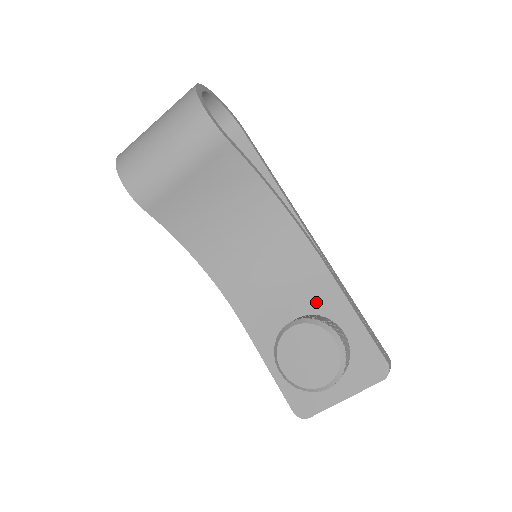
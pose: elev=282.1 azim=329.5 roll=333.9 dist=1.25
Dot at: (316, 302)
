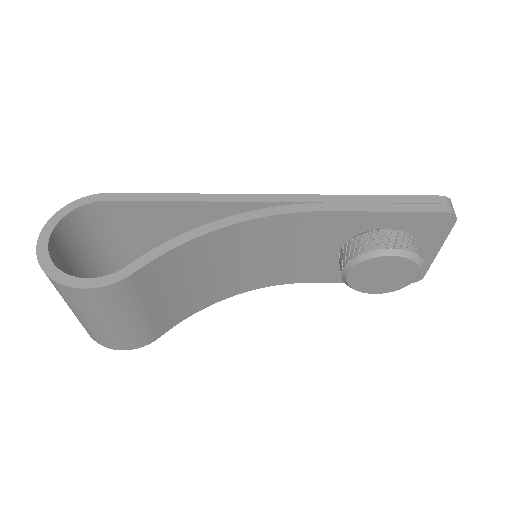
Dot at: (339, 233)
